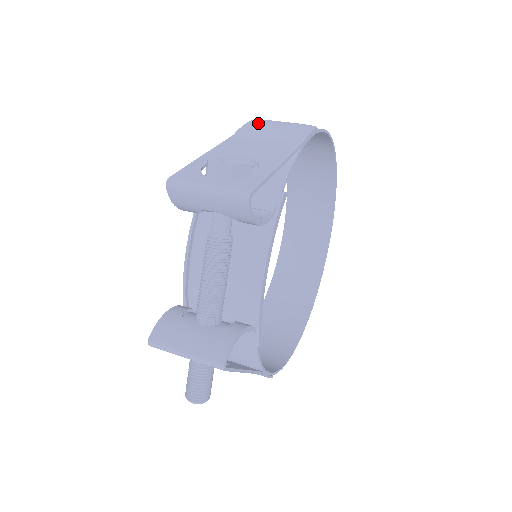
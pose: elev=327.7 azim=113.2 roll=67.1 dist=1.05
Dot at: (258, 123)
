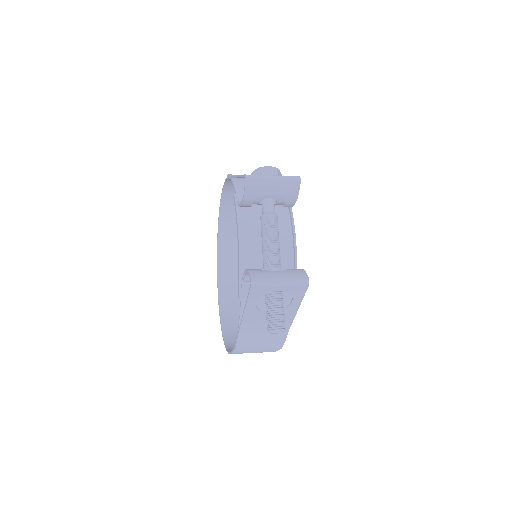
Dot at: occluded
